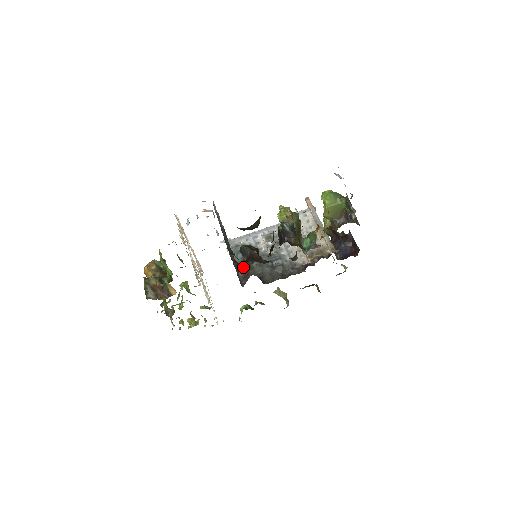
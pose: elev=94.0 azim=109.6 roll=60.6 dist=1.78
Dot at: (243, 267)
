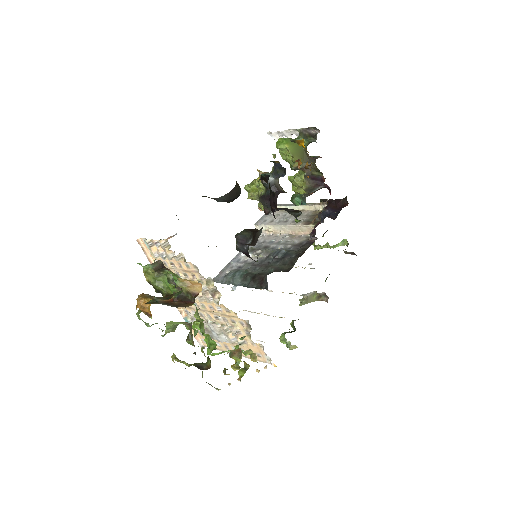
Dot at: (256, 239)
